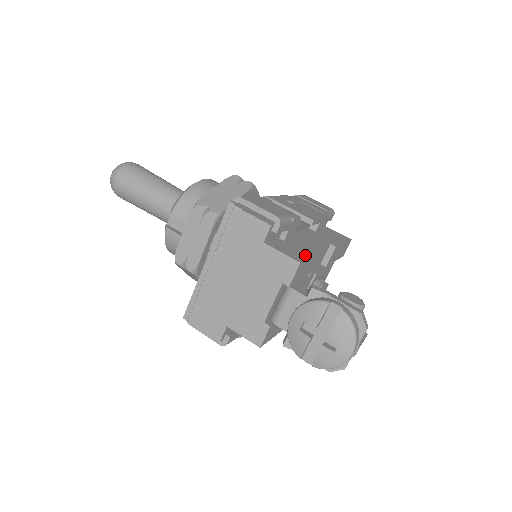
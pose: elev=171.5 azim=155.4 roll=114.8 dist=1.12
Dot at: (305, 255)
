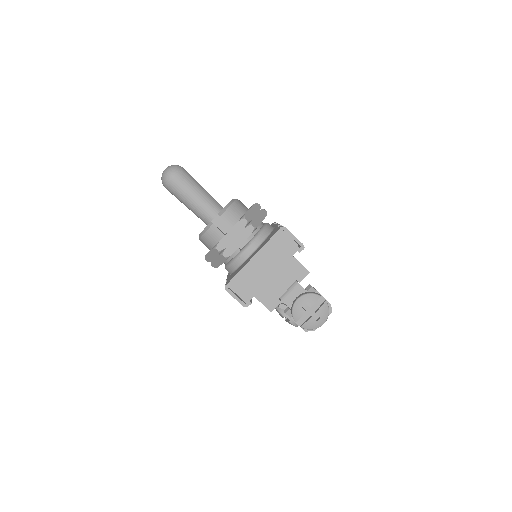
Dot at: occluded
